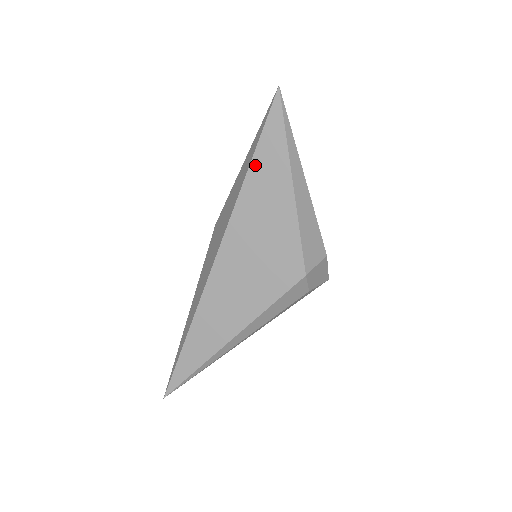
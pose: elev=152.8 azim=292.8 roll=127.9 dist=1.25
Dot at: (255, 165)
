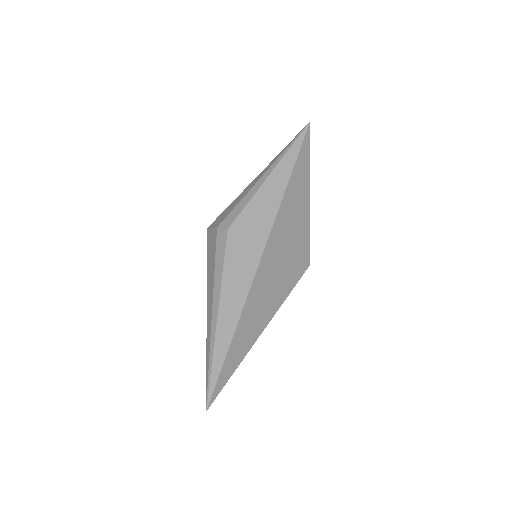
Dot at: (293, 179)
